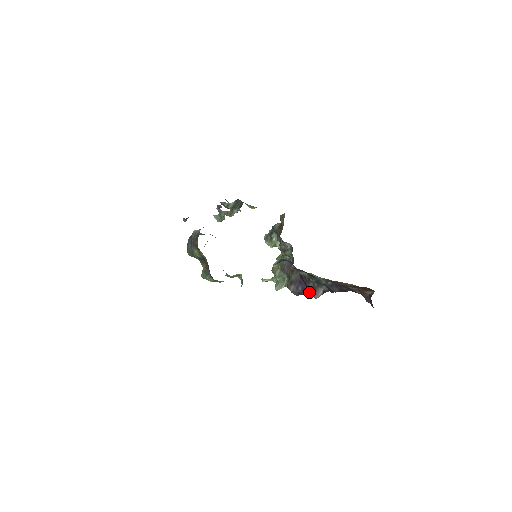
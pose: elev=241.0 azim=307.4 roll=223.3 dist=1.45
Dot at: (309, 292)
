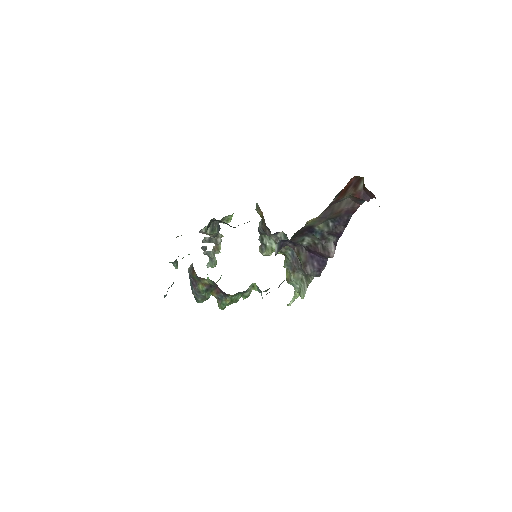
Dot at: (325, 261)
